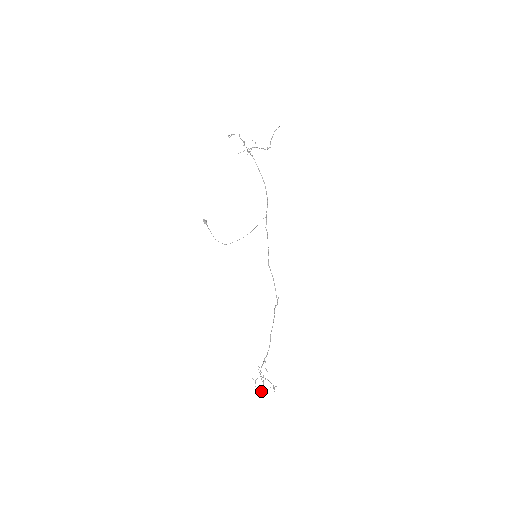
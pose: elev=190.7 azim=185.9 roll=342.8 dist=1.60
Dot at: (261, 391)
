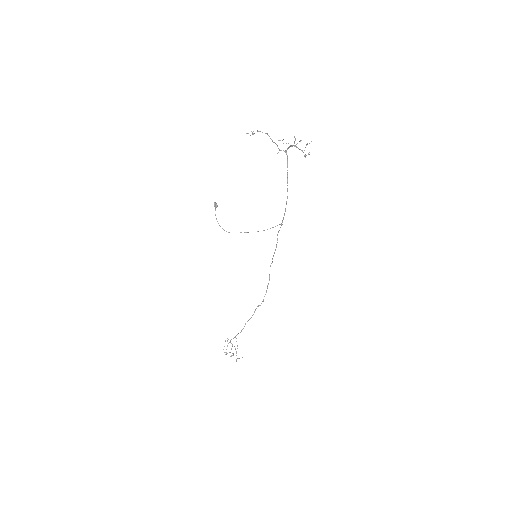
Dot at: occluded
